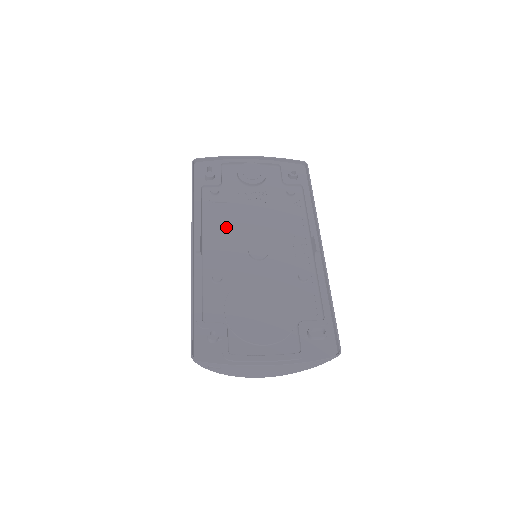
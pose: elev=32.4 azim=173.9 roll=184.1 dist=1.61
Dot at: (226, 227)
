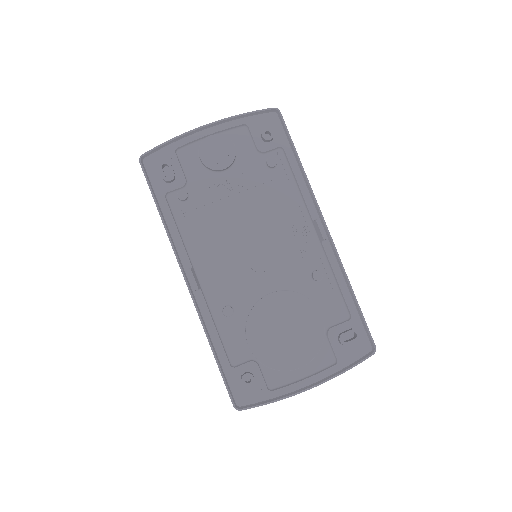
Dot at: (214, 241)
